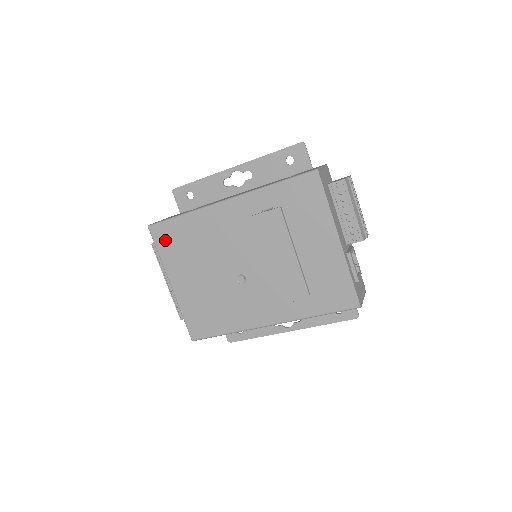
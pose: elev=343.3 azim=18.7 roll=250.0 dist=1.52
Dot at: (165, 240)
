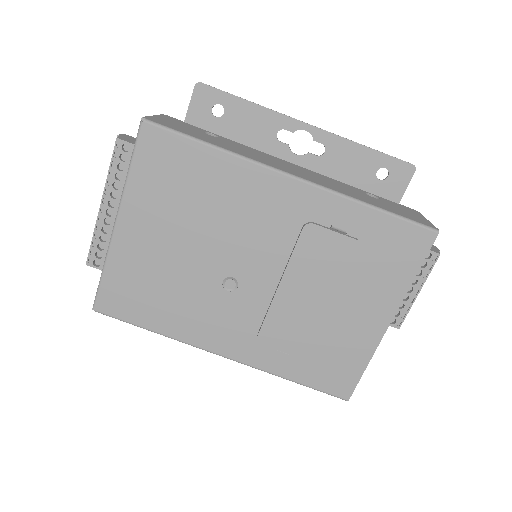
Dot at: (156, 159)
